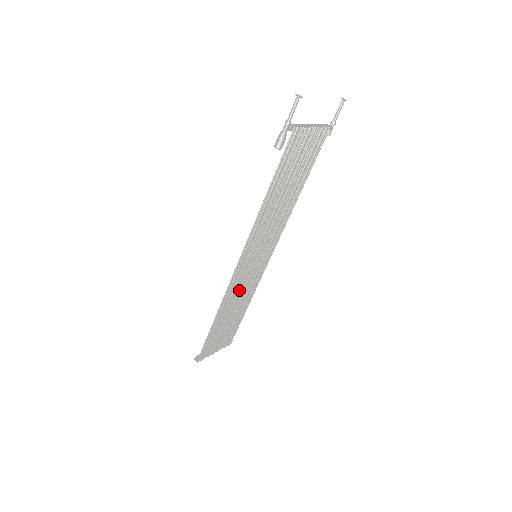
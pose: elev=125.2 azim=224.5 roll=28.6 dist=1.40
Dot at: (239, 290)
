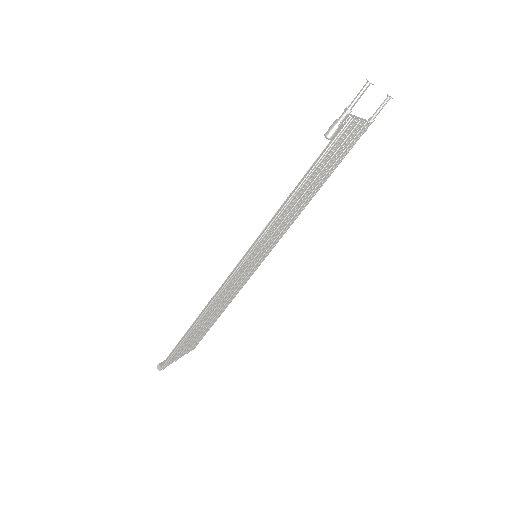
Dot at: (227, 292)
